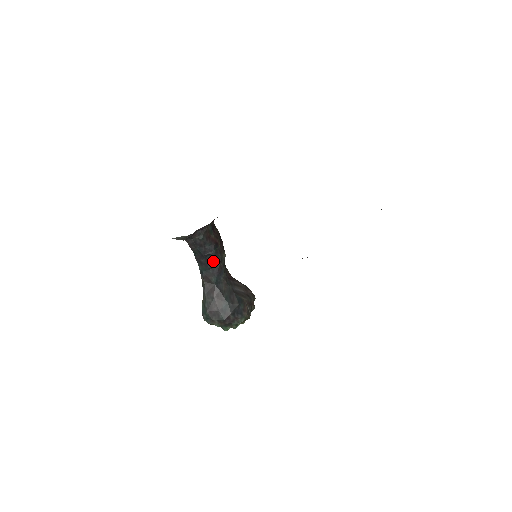
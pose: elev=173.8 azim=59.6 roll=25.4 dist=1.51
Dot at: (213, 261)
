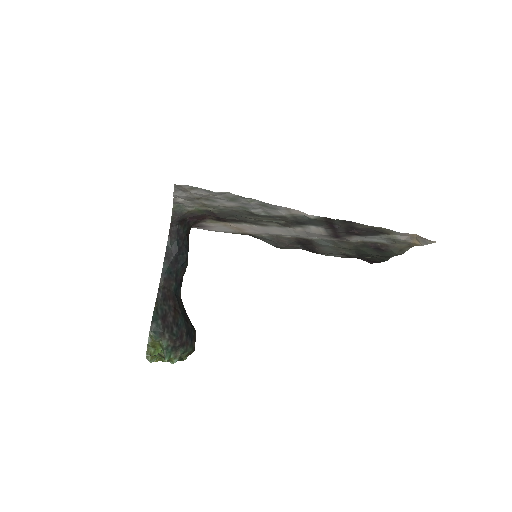
Dot at: (182, 264)
